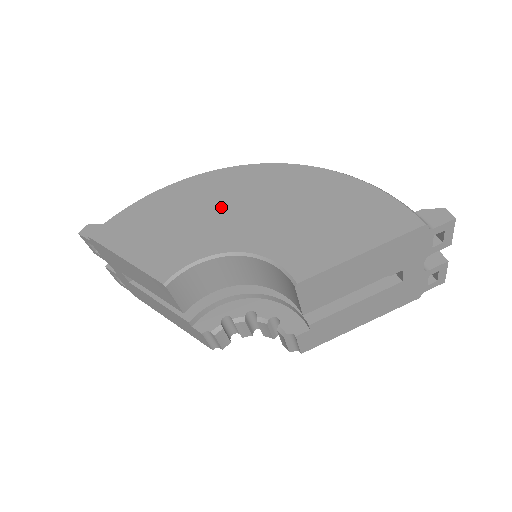
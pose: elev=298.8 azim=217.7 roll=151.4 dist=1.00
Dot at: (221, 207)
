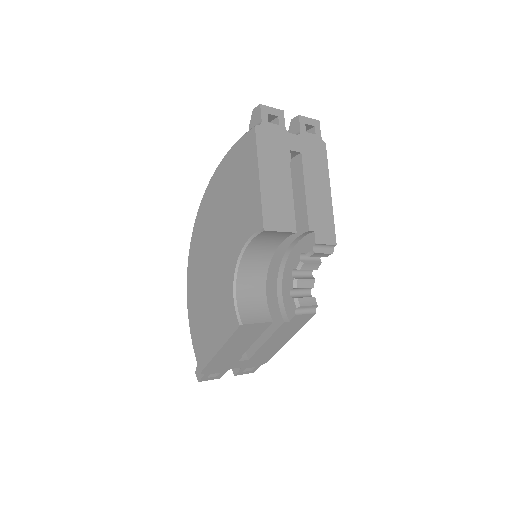
Dot at: (209, 268)
